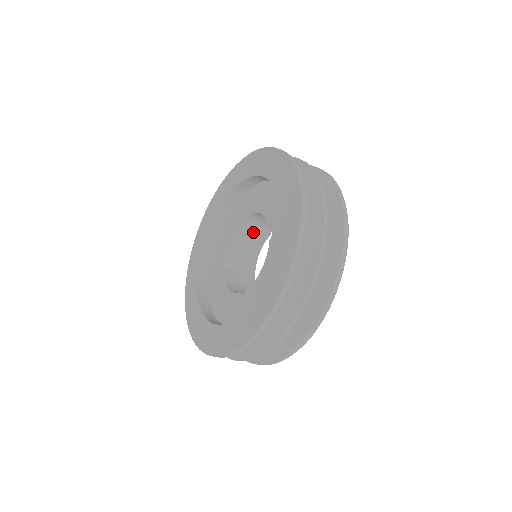
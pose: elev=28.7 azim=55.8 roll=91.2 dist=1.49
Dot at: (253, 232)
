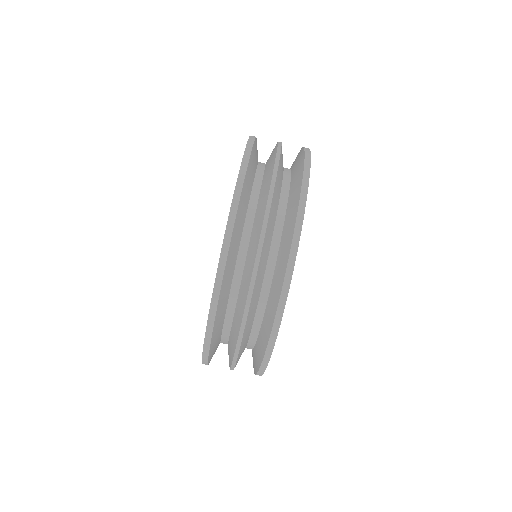
Dot at: occluded
